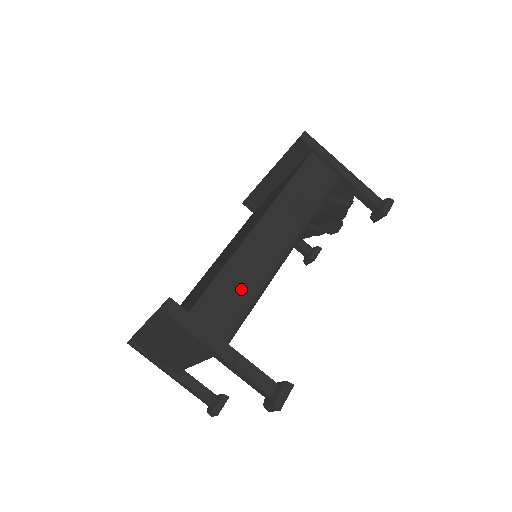
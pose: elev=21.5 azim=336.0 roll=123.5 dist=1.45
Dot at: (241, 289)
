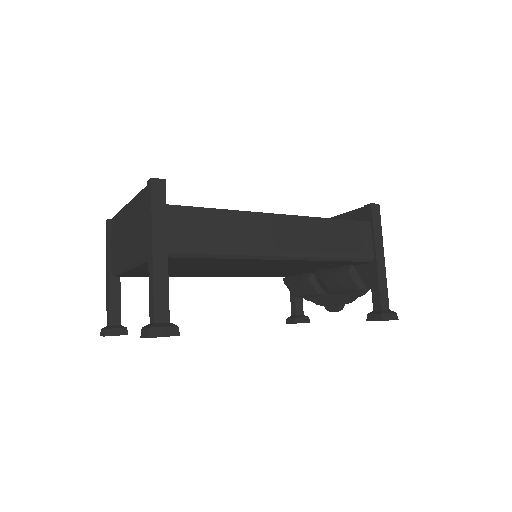
Dot at: (219, 236)
